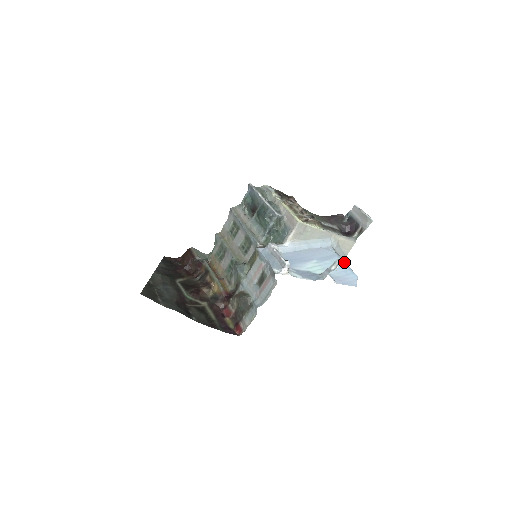
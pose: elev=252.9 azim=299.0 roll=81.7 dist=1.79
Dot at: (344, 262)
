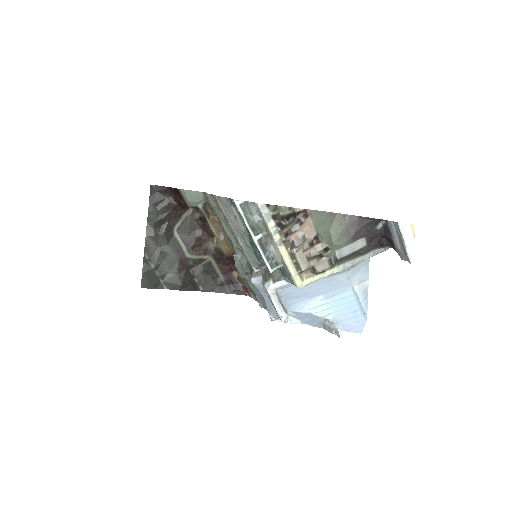
Dot at: (357, 299)
